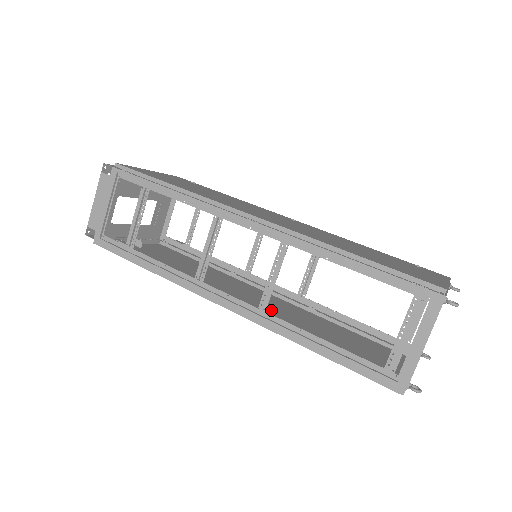
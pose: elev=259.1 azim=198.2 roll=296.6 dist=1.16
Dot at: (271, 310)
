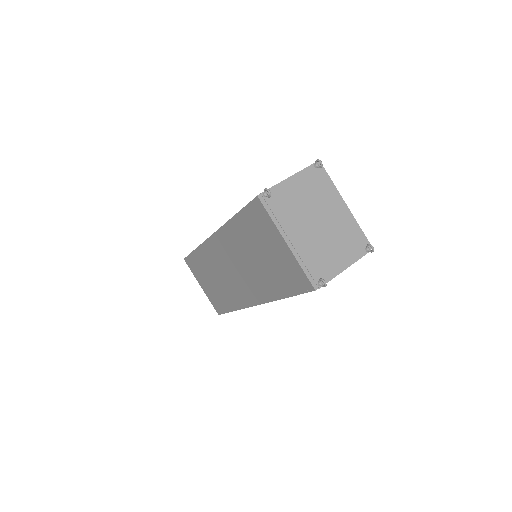
Dot at: (239, 266)
